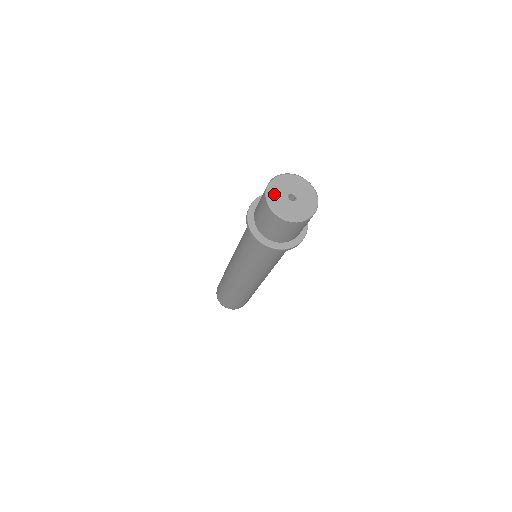
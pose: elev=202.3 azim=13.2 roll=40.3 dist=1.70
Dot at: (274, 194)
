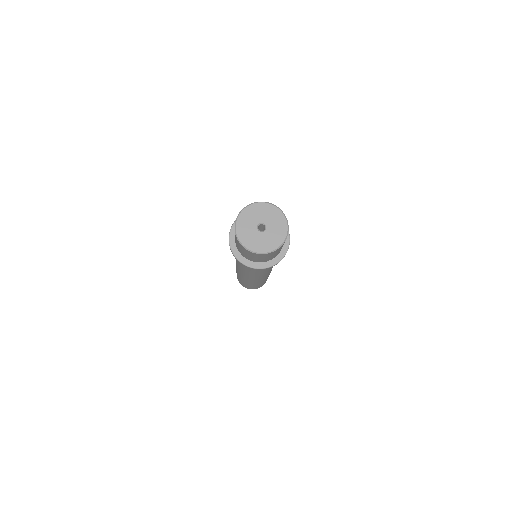
Dot at: (249, 214)
